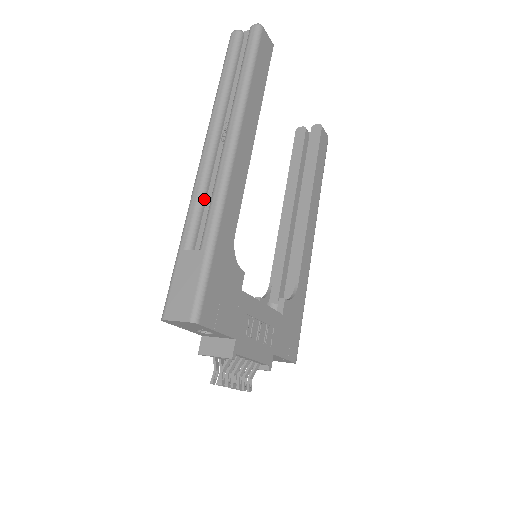
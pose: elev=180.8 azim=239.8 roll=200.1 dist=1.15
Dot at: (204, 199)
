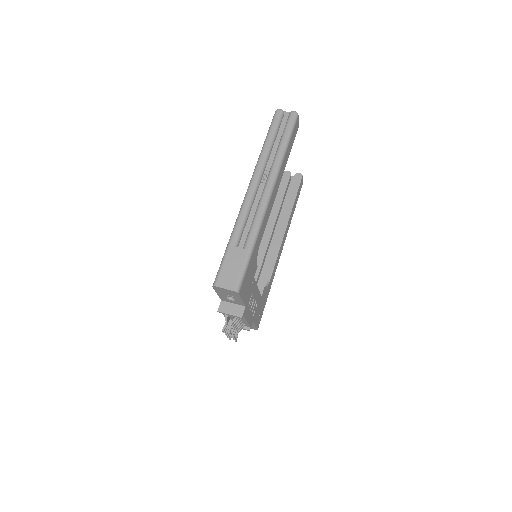
Dot at: (248, 217)
